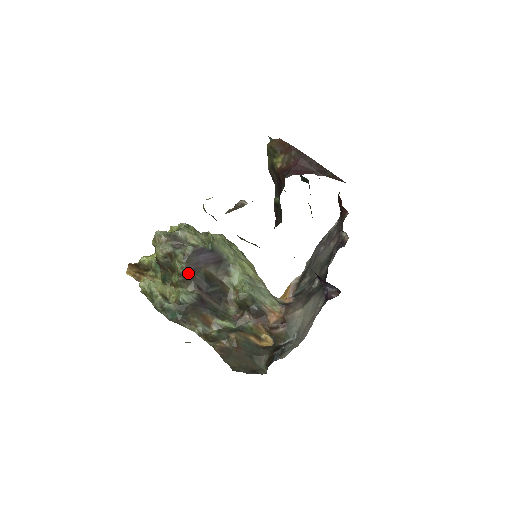
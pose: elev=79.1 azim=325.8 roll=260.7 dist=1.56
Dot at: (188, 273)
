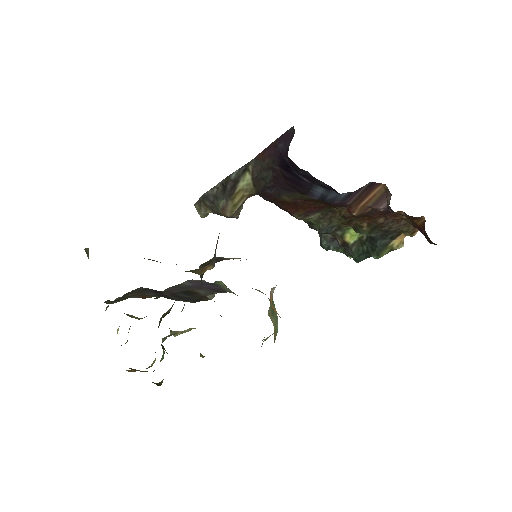
Dot at: (169, 290)
